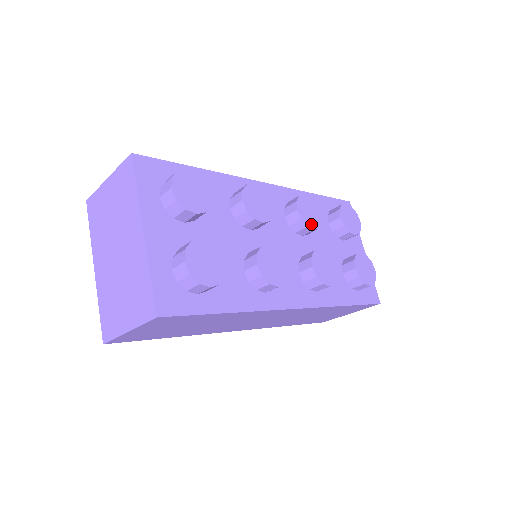
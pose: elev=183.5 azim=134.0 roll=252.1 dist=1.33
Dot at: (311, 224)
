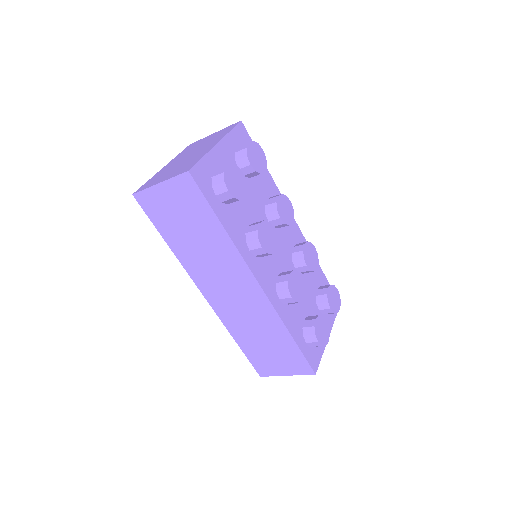
Dot at: (307, 261)
